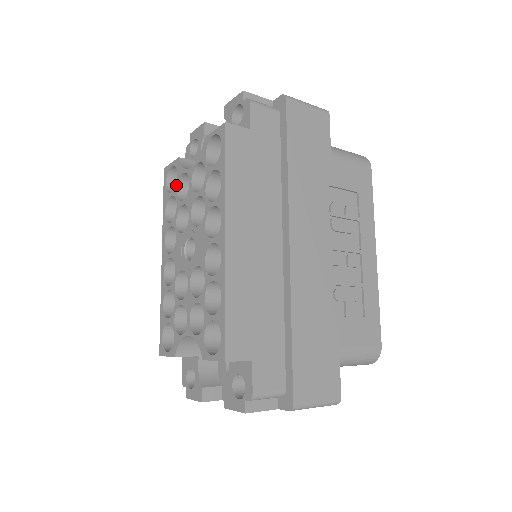
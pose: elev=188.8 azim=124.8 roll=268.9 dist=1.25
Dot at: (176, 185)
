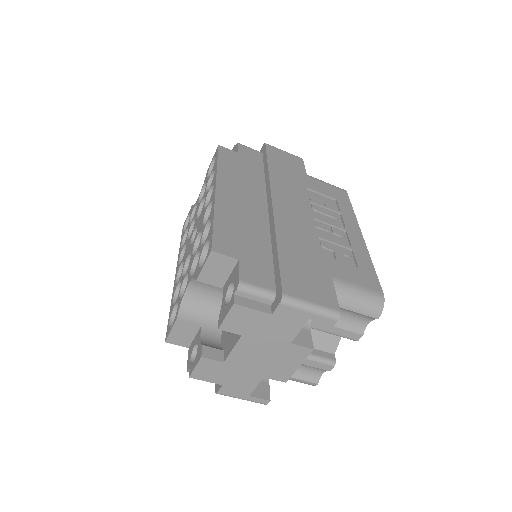
Dot at: (189, 220)
